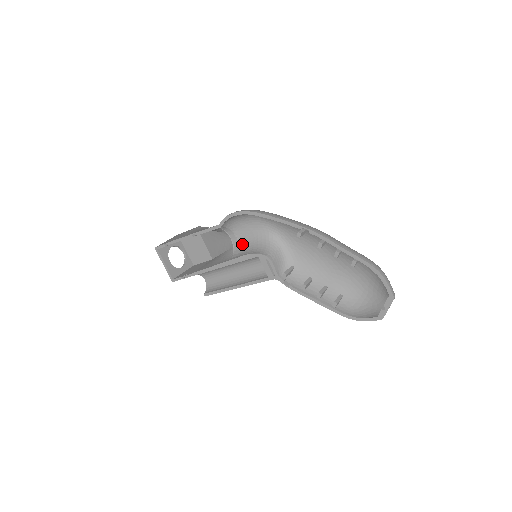
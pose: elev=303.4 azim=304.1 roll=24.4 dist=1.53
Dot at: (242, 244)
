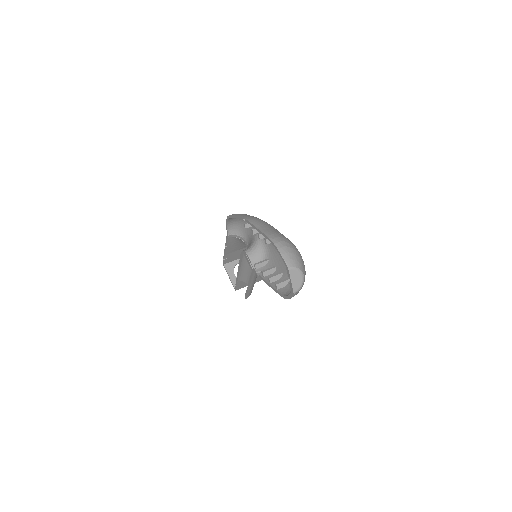
Dot at: occluded
